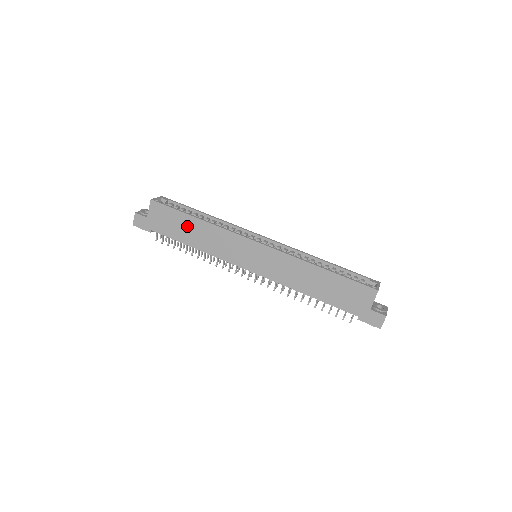
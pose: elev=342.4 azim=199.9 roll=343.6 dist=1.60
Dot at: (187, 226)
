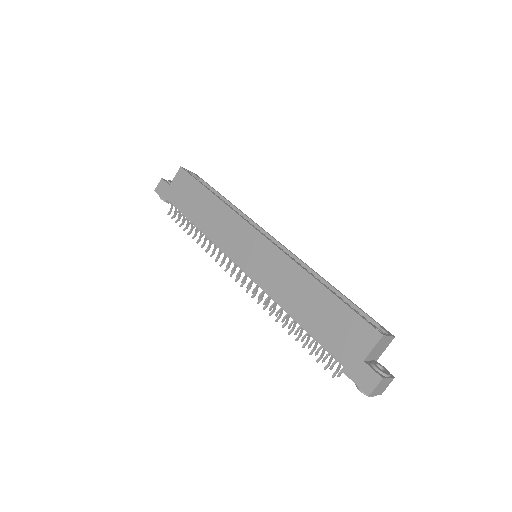
Dot at: (200, 201)
